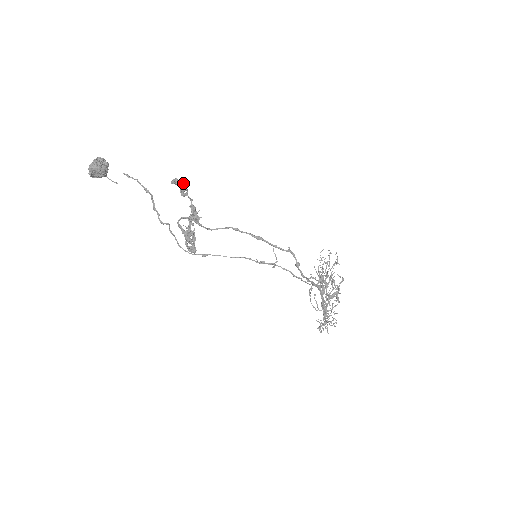
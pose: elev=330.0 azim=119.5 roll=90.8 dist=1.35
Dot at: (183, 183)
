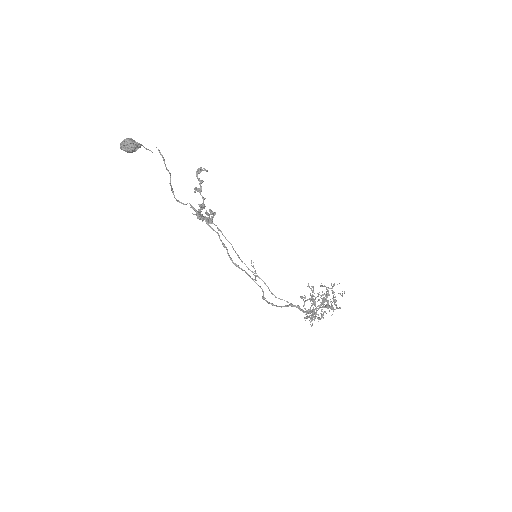
Dot at: (200, 182)
